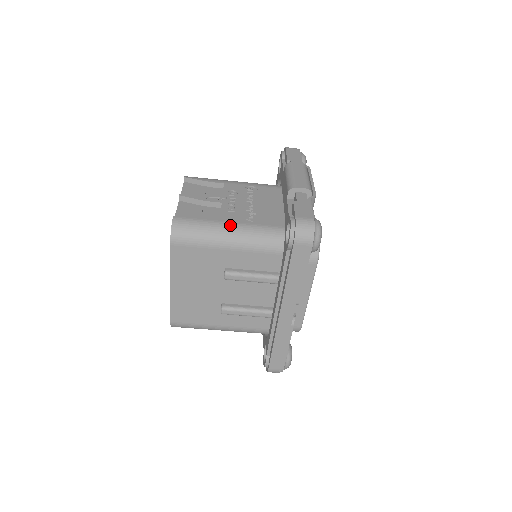
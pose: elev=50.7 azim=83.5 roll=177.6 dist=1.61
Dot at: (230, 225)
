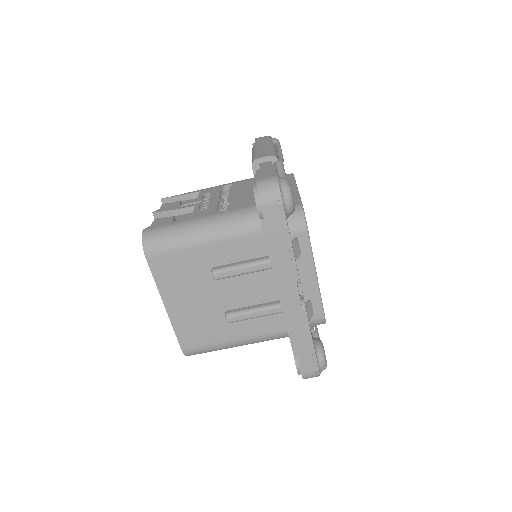
Dot at: (201, 219)
